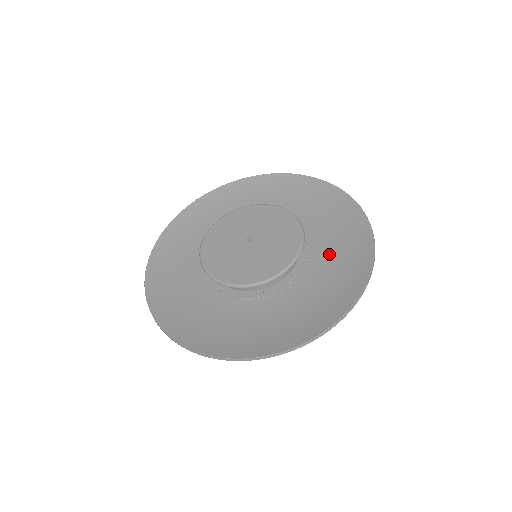
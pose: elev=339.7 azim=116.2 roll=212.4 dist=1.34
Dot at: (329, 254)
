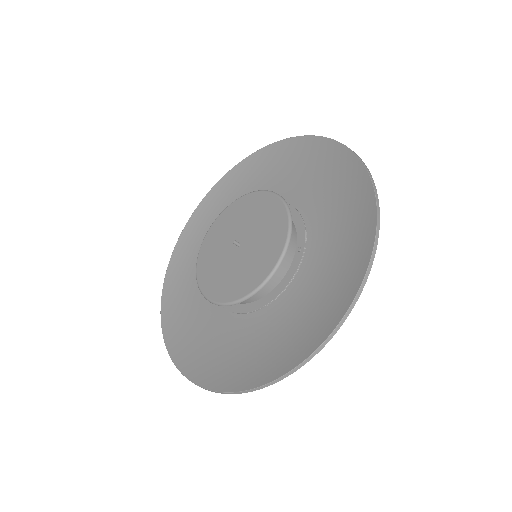
Dot at: (289, 315)
